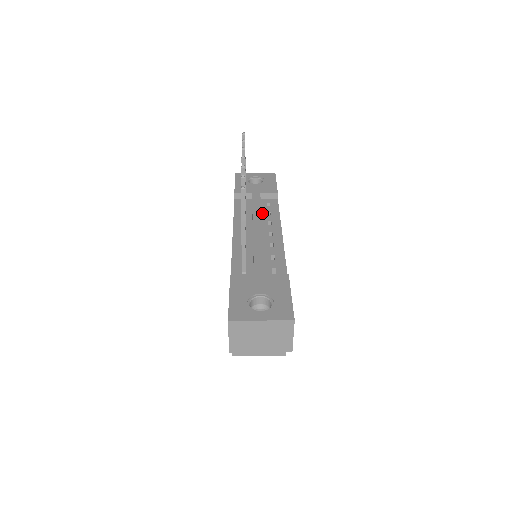
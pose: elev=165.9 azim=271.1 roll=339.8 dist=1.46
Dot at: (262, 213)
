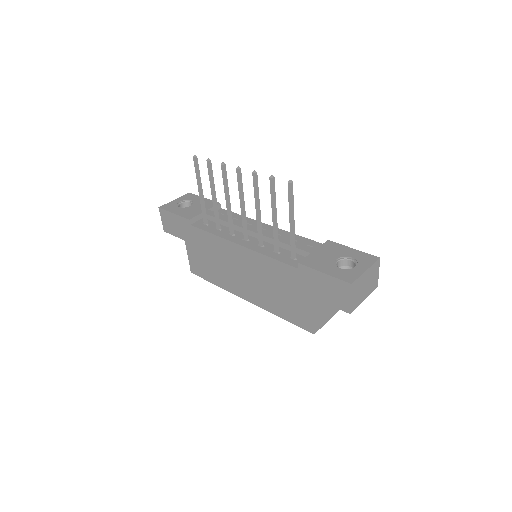
Dot at: occluded
